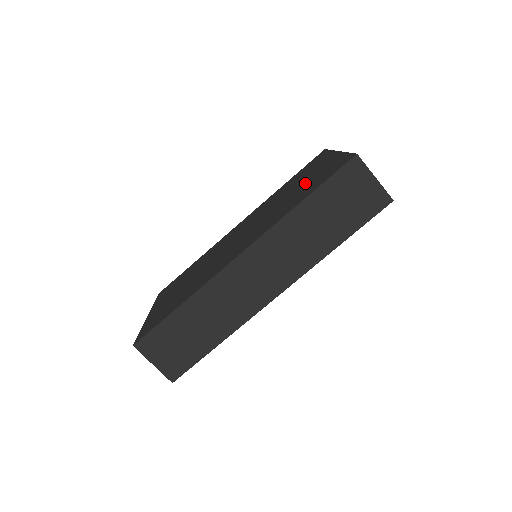
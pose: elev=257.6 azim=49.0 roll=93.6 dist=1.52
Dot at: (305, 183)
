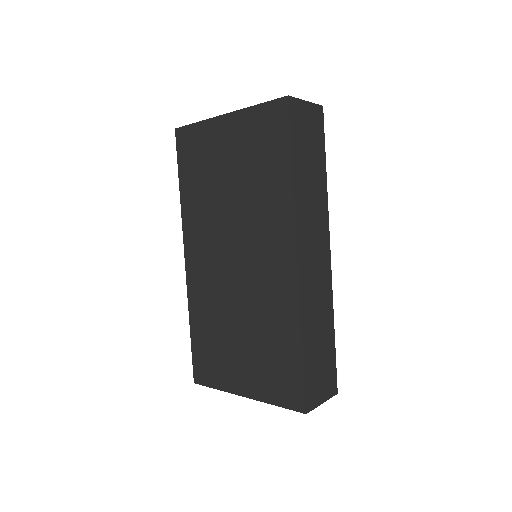
Dot at: (242, 163)
